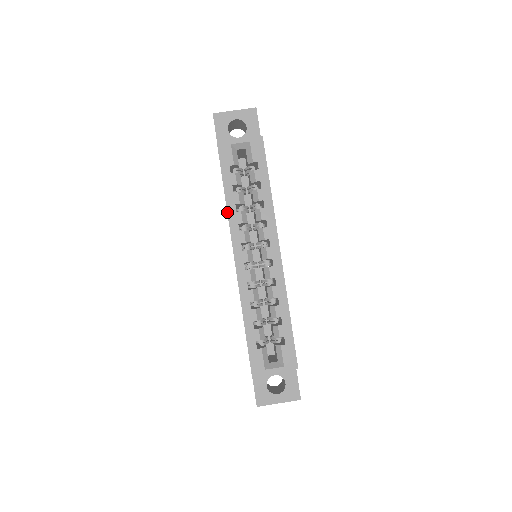
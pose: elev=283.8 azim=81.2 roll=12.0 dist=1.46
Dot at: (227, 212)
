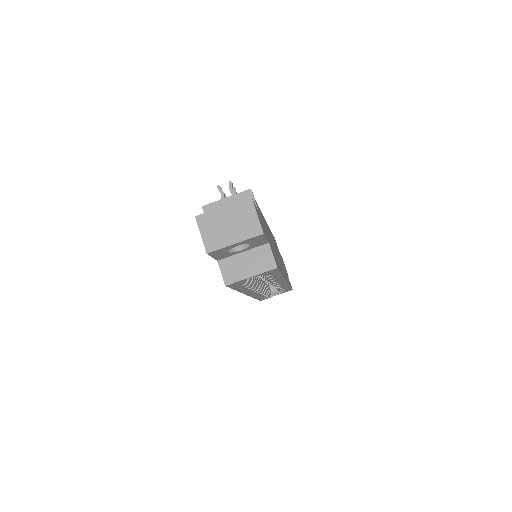
Dot at: occluded
